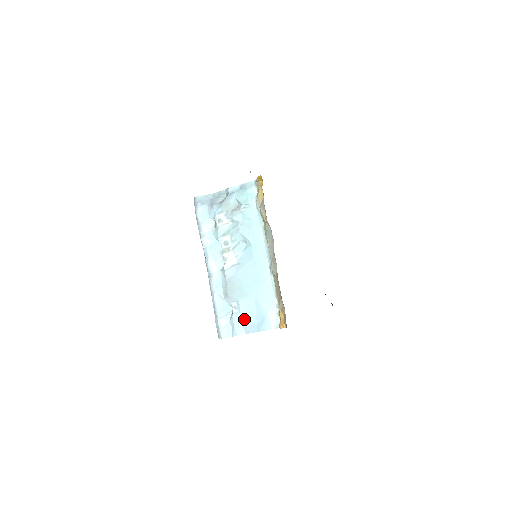
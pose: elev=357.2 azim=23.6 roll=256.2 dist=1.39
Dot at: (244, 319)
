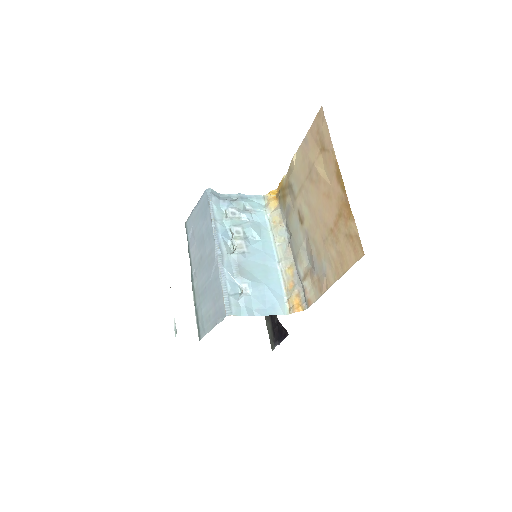
Dot at: (254, 301)
